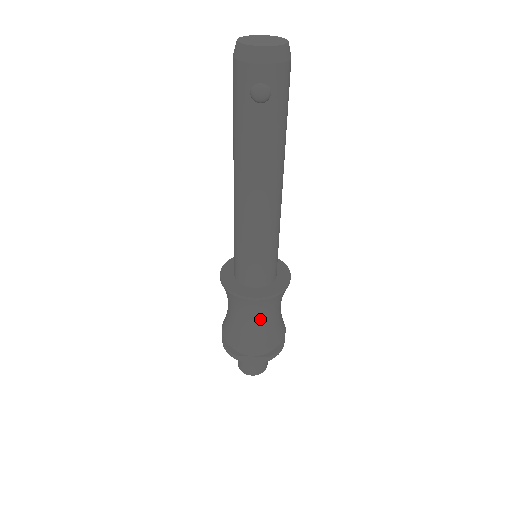
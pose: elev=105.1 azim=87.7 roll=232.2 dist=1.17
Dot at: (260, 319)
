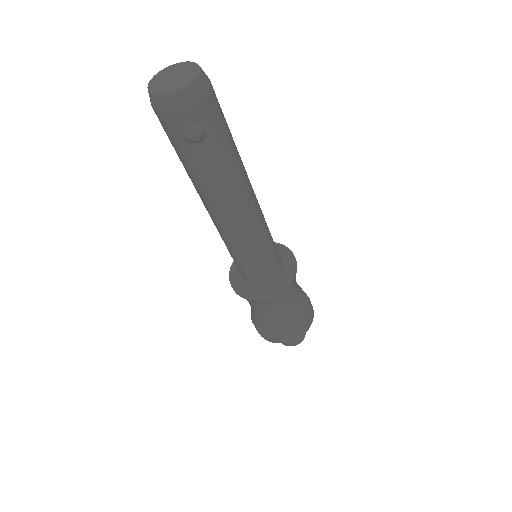
Dot at: (282, 308)
